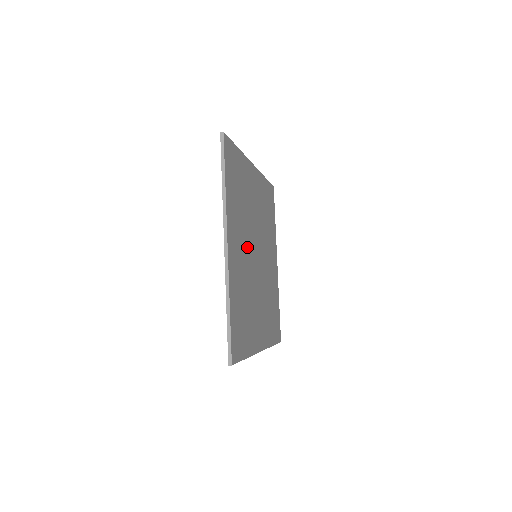
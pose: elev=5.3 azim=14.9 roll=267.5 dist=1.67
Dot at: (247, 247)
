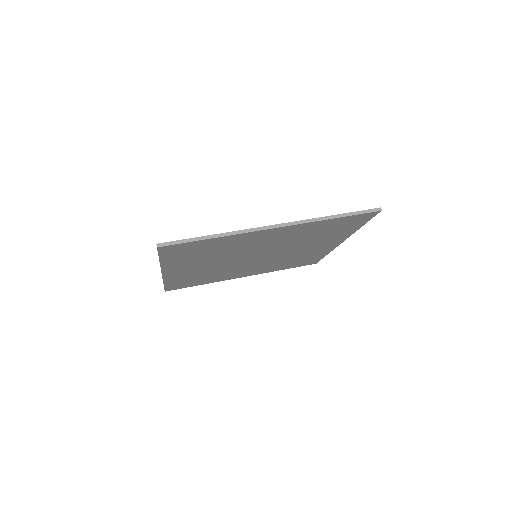
Dot at: (222, 262)
